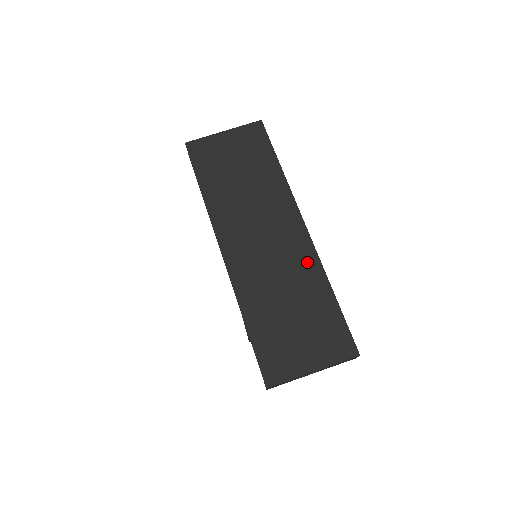
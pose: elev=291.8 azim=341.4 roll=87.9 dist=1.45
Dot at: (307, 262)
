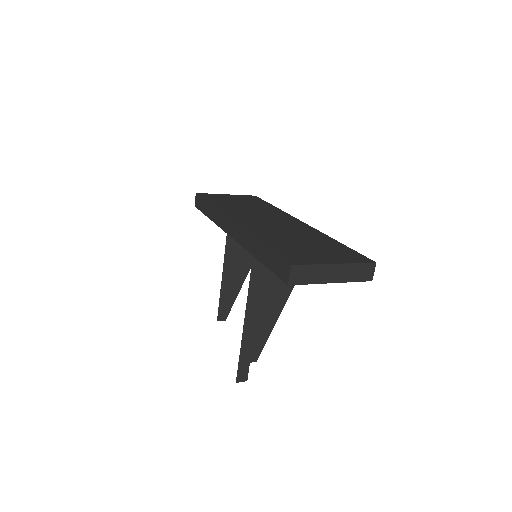
Dot at: (309, 231)
